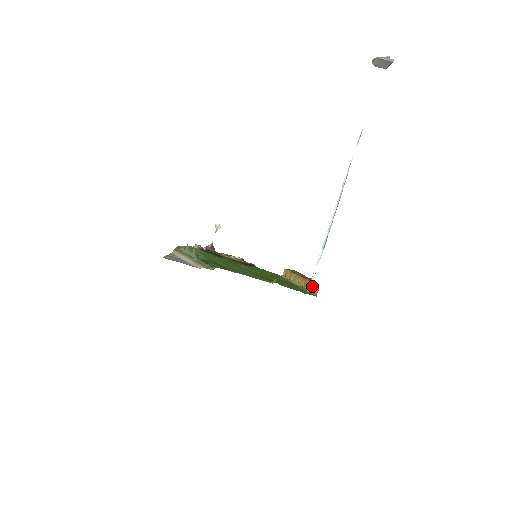
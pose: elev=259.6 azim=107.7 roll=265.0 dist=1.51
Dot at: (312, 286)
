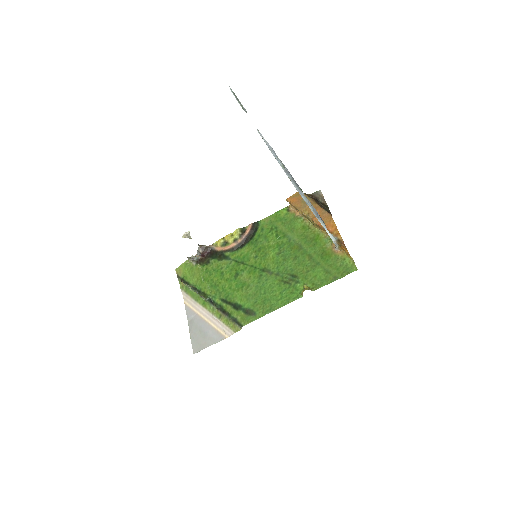
Dot at: (339, 246)
